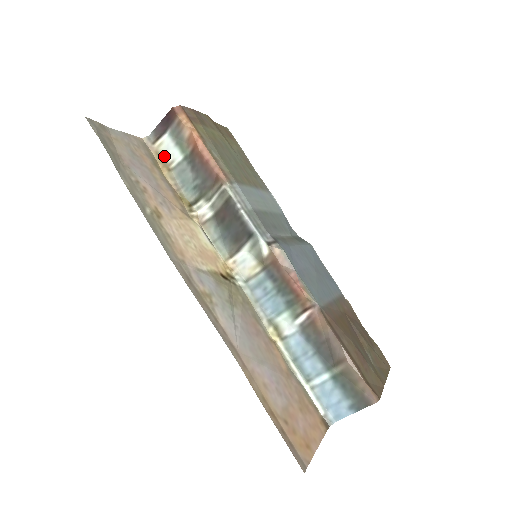
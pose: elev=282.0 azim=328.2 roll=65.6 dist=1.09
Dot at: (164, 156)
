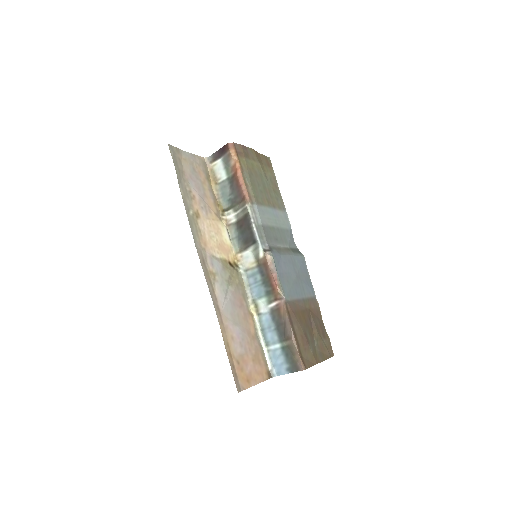
Dot at: (215, 173)
